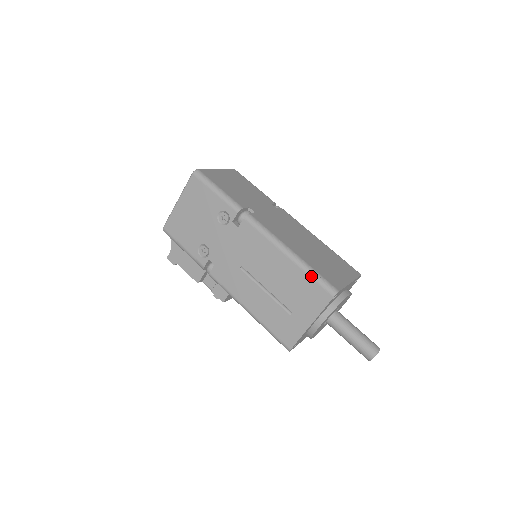
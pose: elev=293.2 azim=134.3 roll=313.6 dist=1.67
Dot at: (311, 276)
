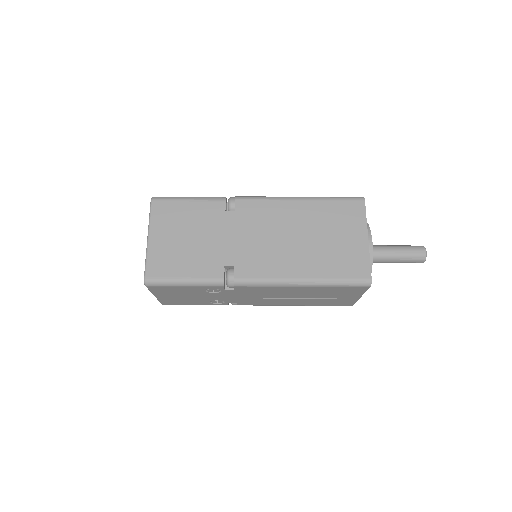
Dot at: (337, 287)
